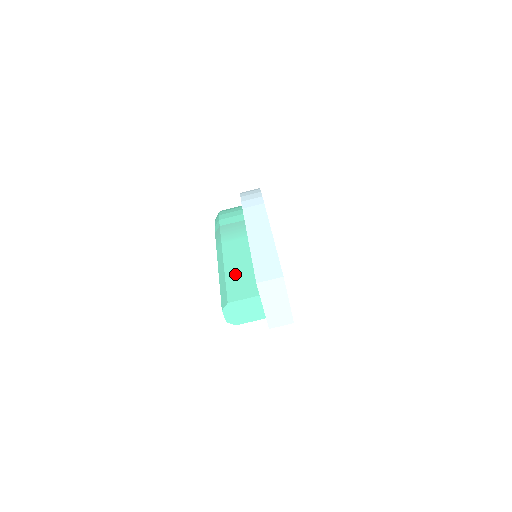
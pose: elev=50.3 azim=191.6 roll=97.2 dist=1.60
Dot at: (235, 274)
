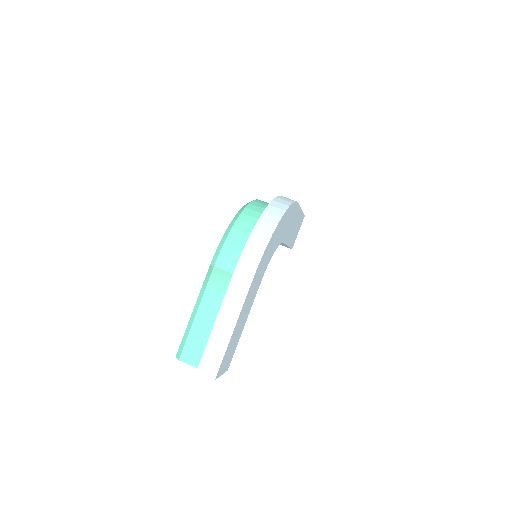
Dot at: (196, 336)
